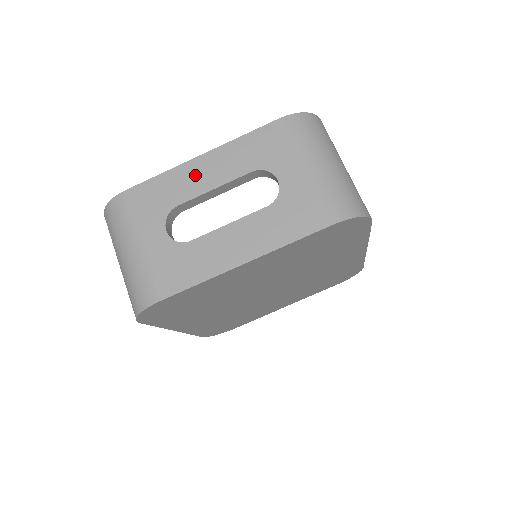
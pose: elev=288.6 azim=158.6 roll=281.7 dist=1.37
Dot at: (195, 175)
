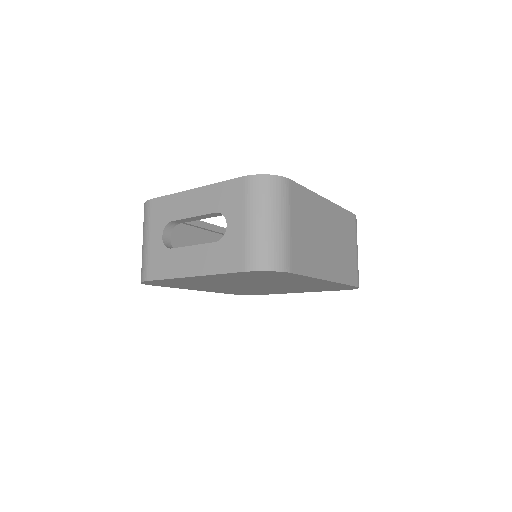
Dot at: (186, 203)
